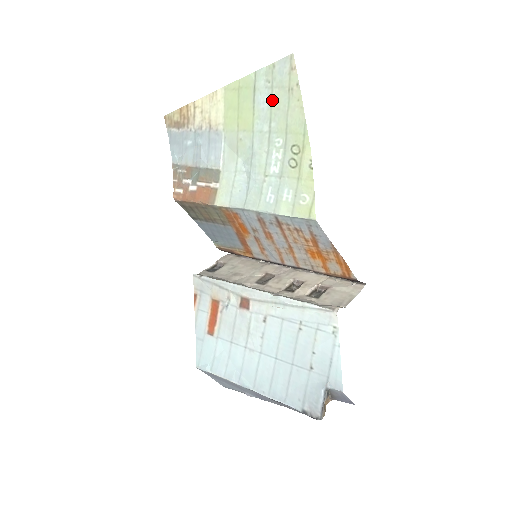
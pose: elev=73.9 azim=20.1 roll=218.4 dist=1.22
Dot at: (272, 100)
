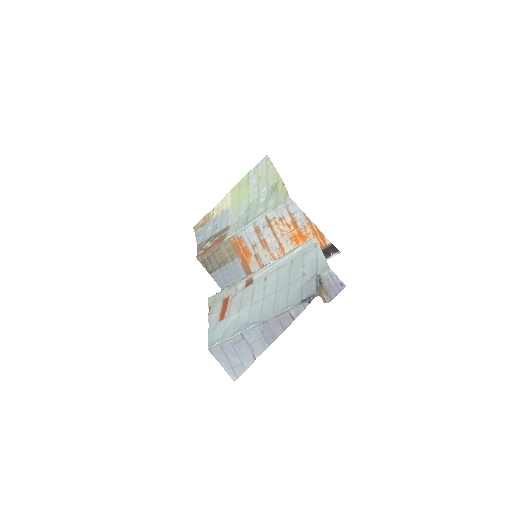
Dot at: (258, 177)
